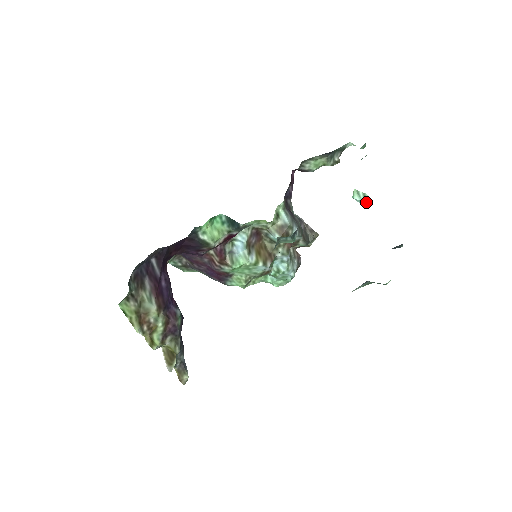
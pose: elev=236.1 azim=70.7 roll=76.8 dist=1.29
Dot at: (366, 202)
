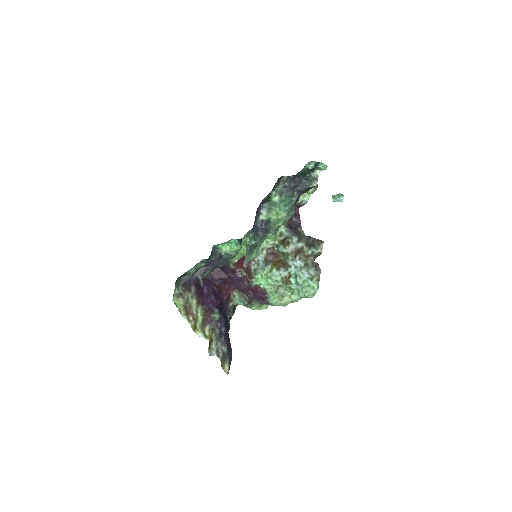
Dot at: (340, 198)
